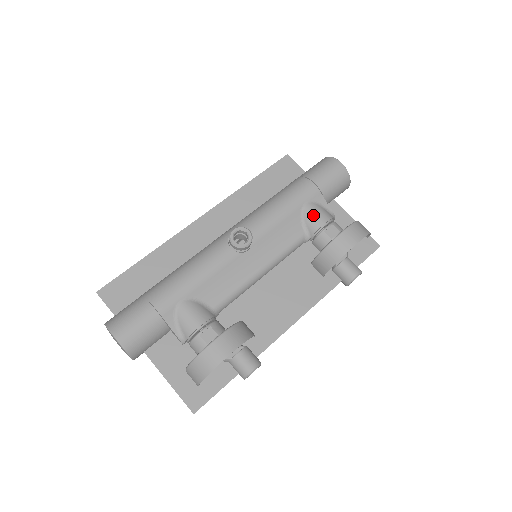
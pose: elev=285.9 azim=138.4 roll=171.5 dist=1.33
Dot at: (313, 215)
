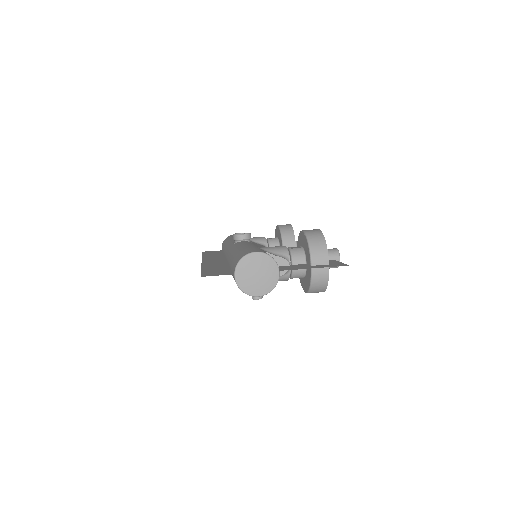
Dot at: (255, 238)
